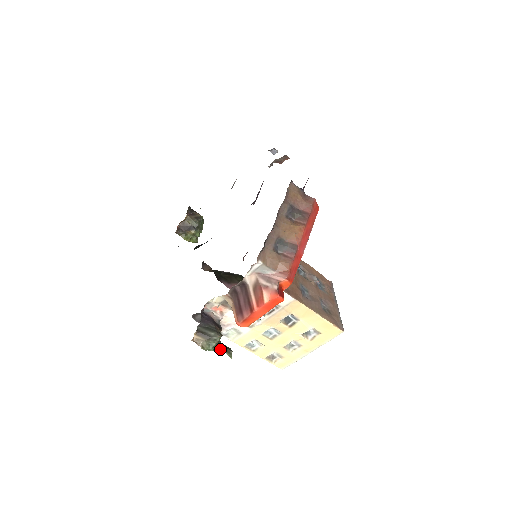
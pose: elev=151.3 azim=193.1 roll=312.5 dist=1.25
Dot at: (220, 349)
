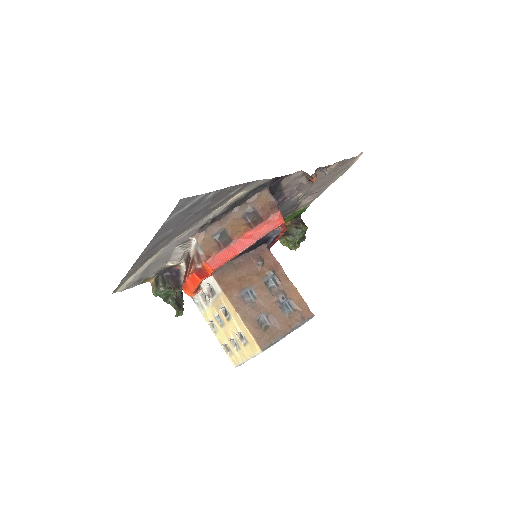
Dot at: (172, 304)
